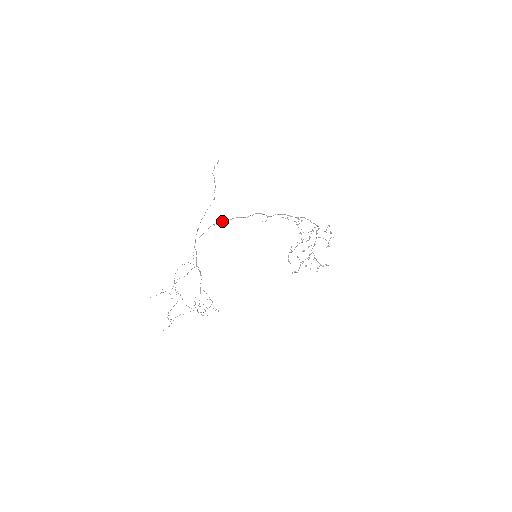
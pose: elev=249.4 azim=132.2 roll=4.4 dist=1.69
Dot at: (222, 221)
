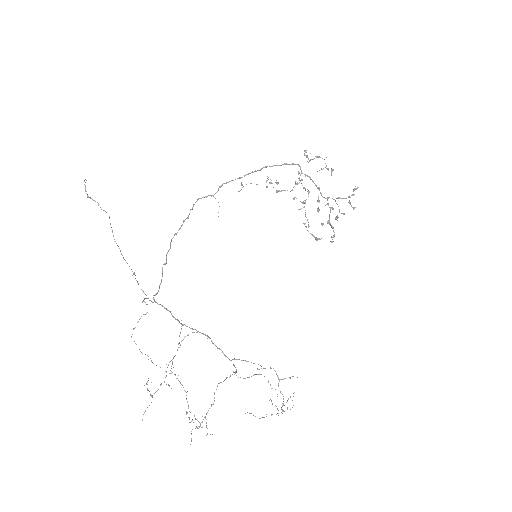
Dot at: (168, 250)
